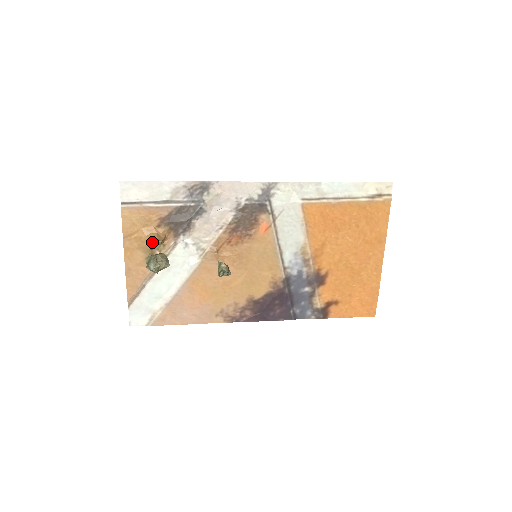
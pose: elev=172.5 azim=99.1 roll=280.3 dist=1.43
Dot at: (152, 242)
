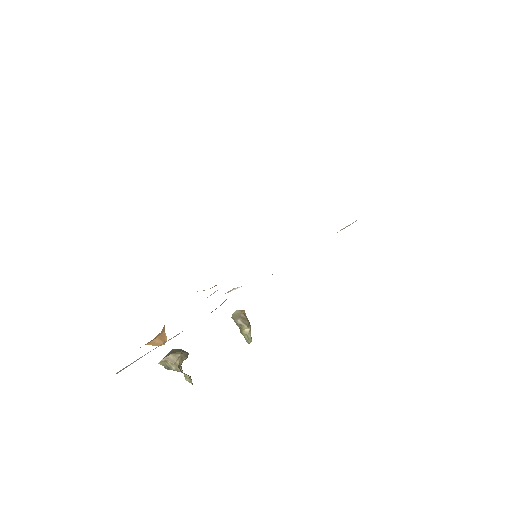
Dot at: (155, 345)
